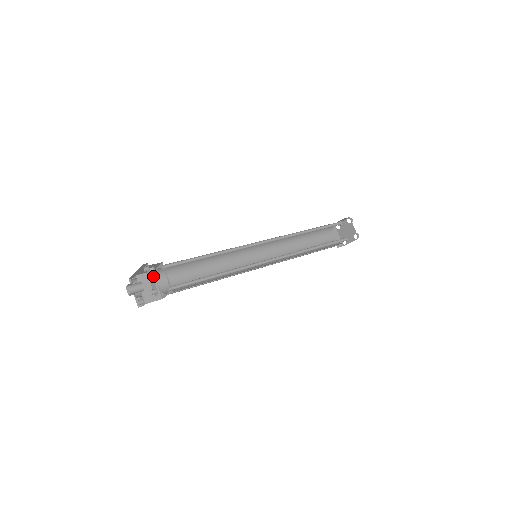
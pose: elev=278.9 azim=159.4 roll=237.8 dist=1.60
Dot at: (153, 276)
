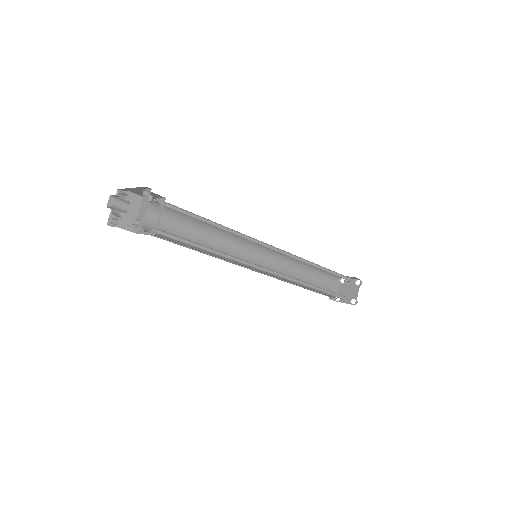
Dot at: occluded
